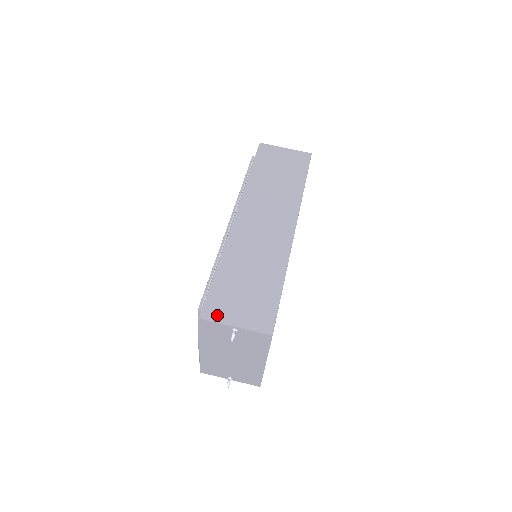
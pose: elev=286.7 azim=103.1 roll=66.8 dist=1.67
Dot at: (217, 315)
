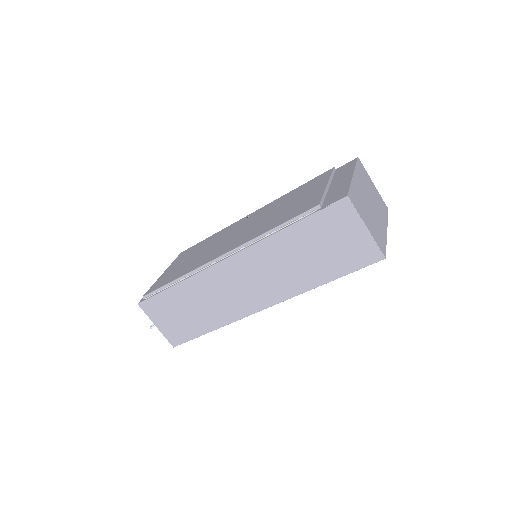
Dot at: (150, 312)
